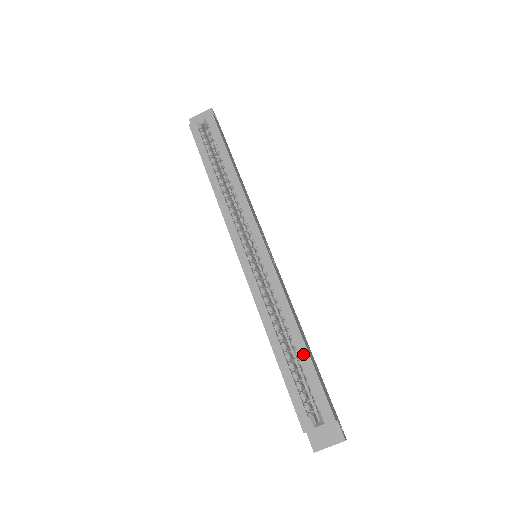
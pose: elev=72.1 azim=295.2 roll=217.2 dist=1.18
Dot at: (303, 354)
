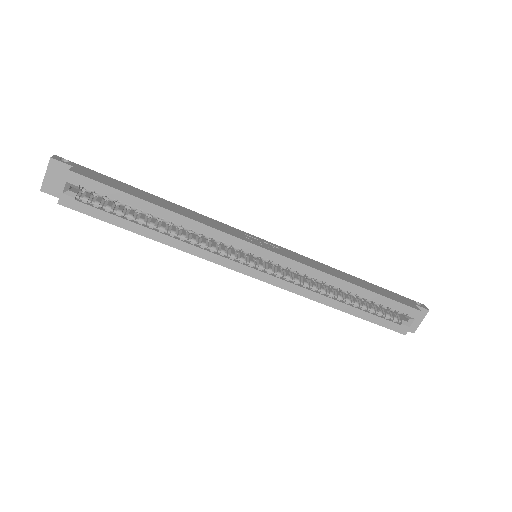
Dot at: (367, 295)
